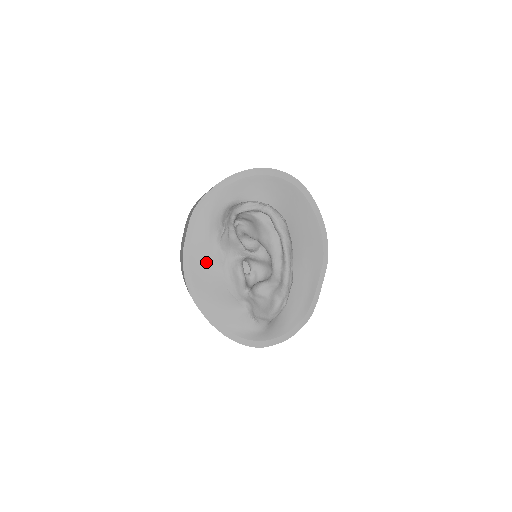
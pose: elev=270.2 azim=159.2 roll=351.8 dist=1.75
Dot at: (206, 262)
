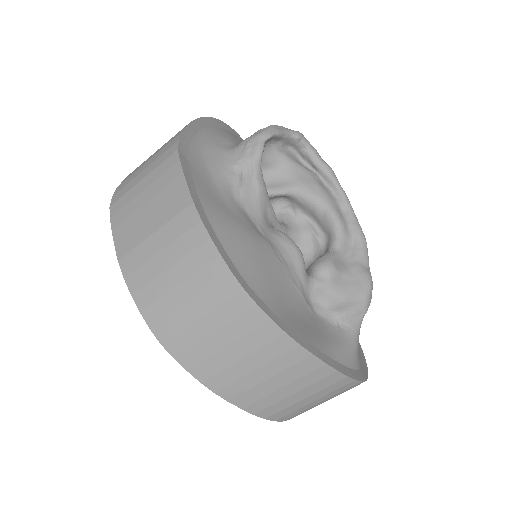
Dot at: (240, 228)
